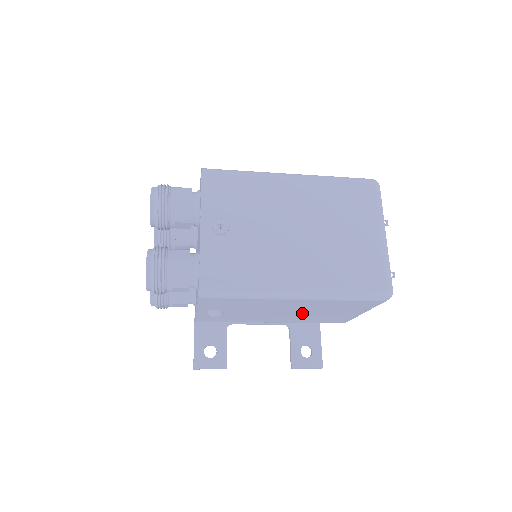
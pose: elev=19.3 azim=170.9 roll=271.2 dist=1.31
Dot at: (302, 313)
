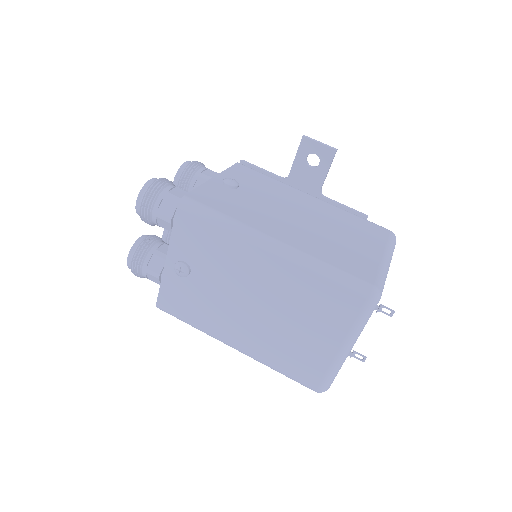
Dot at: occluded
